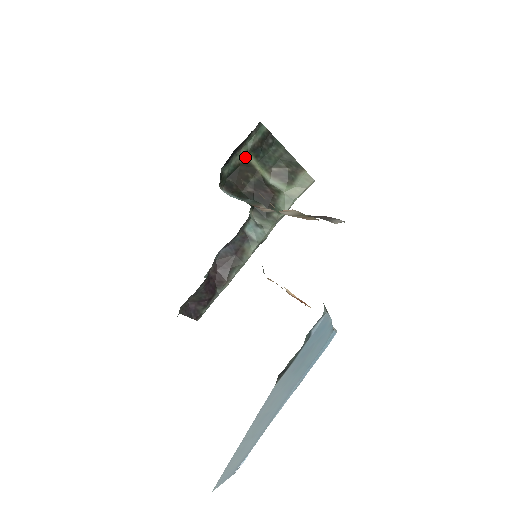
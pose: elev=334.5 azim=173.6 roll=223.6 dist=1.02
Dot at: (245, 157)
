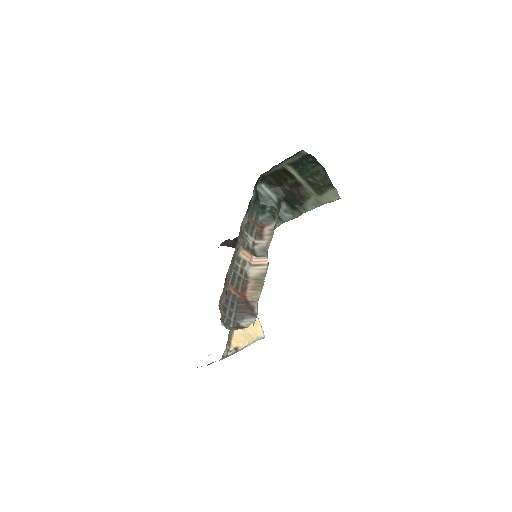
Dot at: (285, 167)
